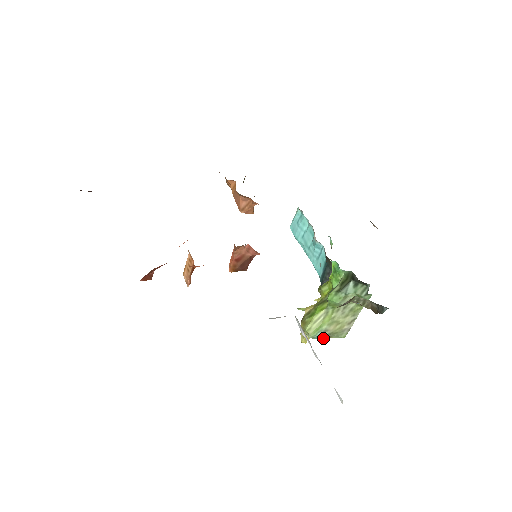
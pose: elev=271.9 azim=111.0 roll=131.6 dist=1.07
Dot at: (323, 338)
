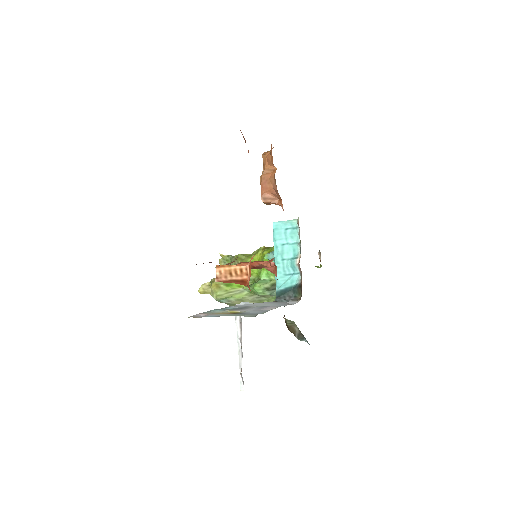
Dot at: (221, 302)
